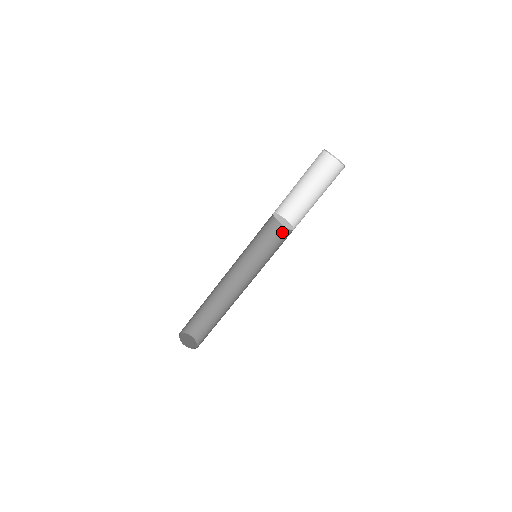
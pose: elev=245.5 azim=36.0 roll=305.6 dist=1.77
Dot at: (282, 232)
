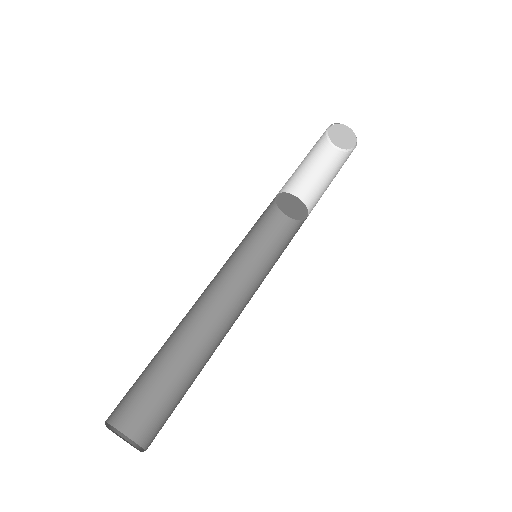
Dot at: occluded
